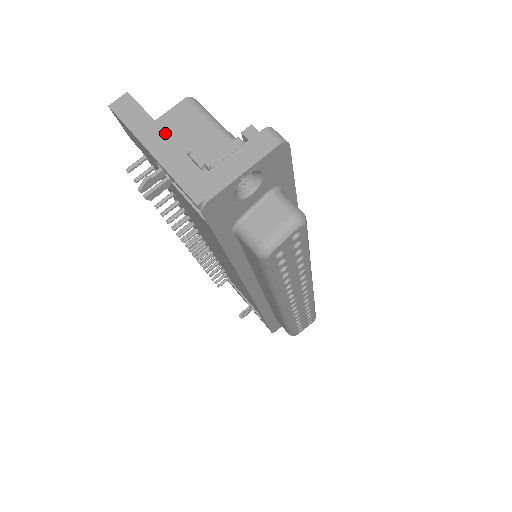
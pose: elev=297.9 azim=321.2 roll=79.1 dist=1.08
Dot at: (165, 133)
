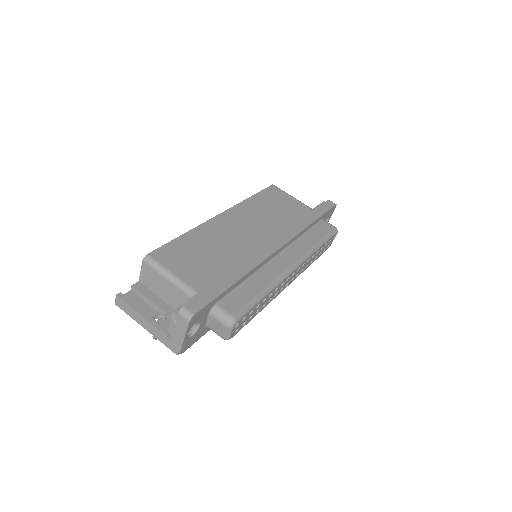
Dot at: (144, 318)
